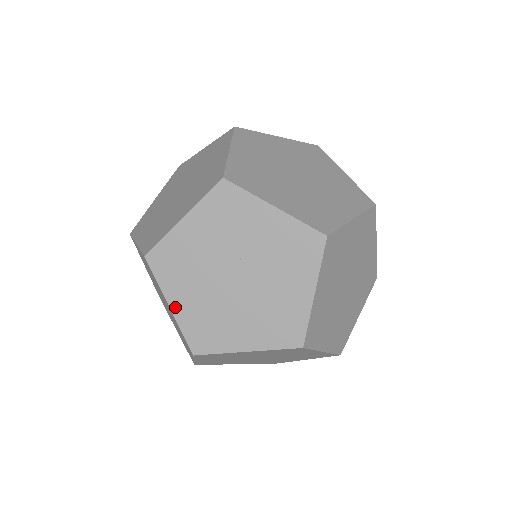
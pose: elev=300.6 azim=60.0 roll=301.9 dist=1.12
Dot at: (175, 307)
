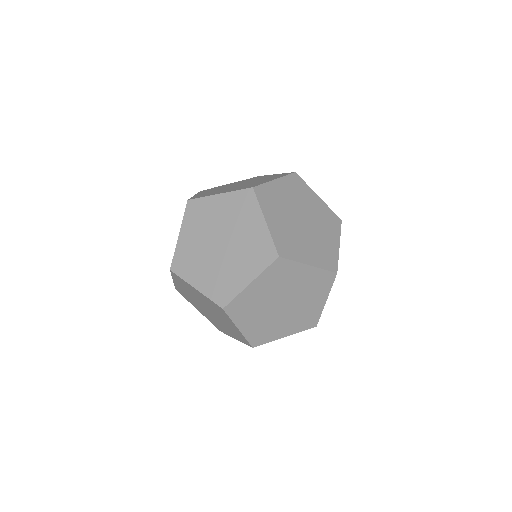
Dot at: (175, 283)
